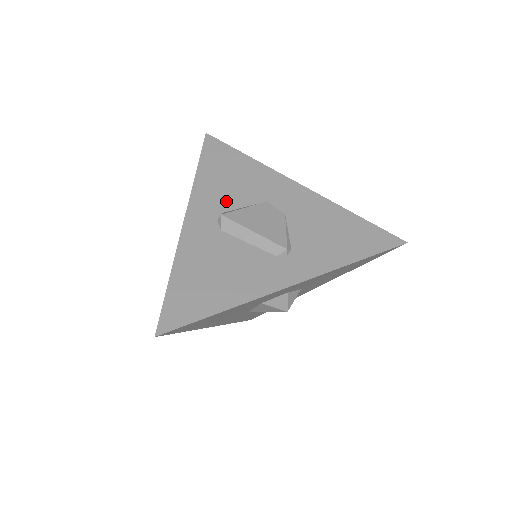
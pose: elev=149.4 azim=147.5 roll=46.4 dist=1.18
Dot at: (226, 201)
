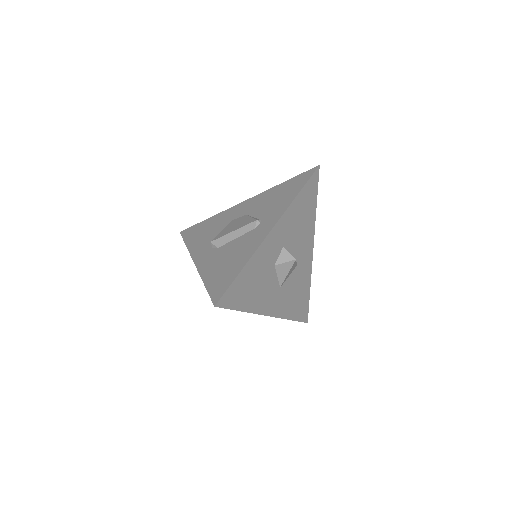
Dot at: (211, 239)
